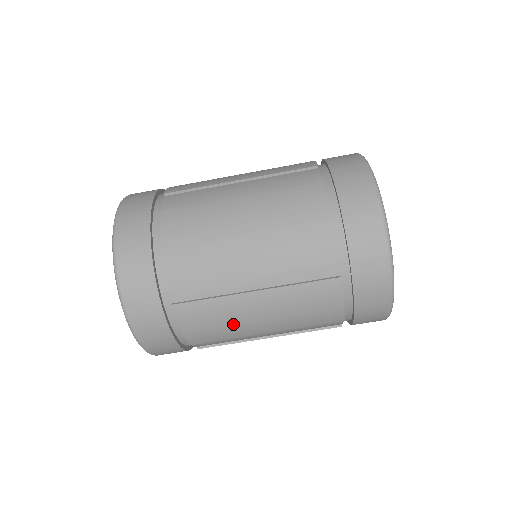
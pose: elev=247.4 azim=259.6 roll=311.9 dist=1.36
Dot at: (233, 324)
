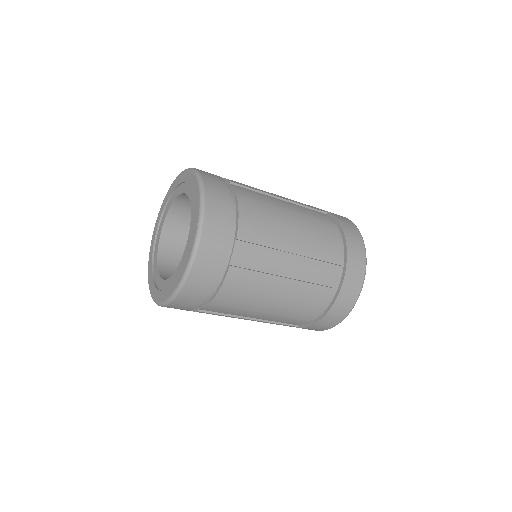
Dot at: (256, 297)
